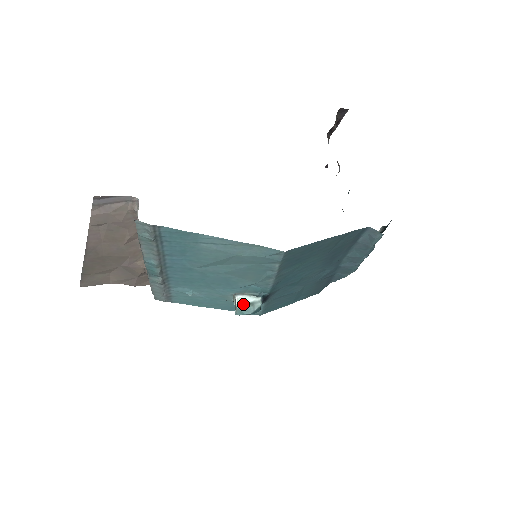
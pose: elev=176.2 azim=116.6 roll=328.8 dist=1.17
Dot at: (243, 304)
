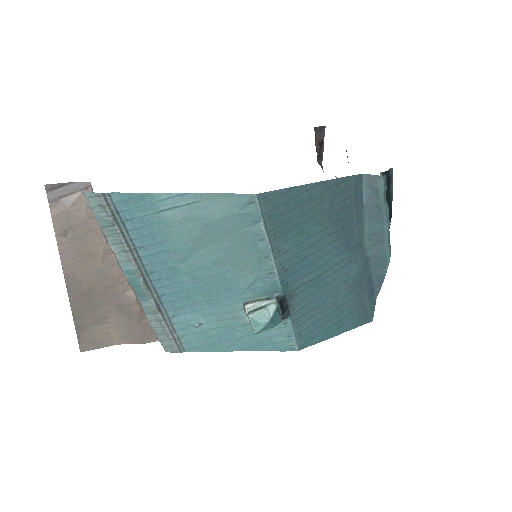
Dot at: (254, 310)
